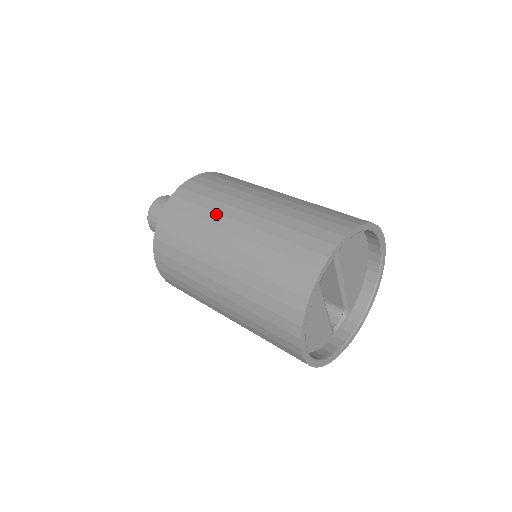
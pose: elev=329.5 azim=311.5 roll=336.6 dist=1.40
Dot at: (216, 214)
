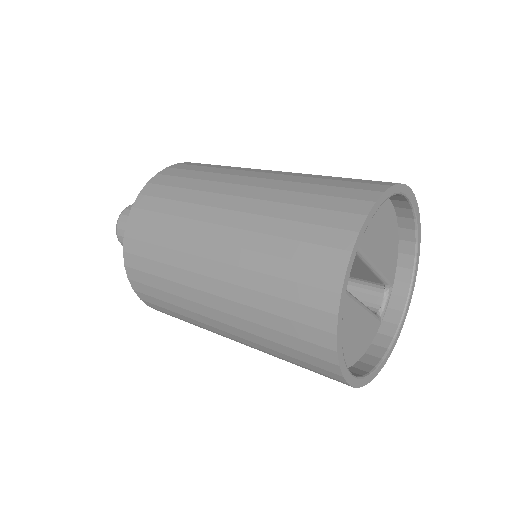
Dot at: (185, 237)
